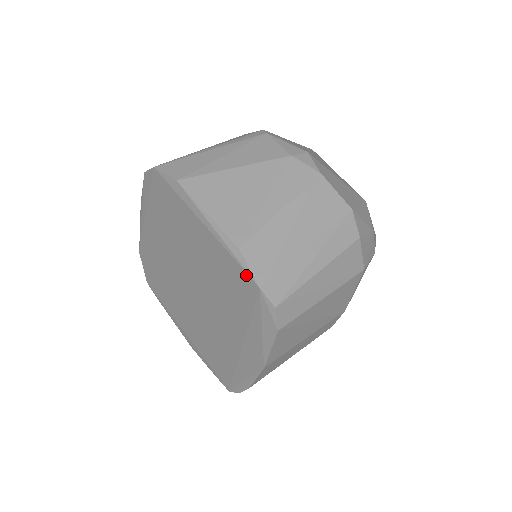
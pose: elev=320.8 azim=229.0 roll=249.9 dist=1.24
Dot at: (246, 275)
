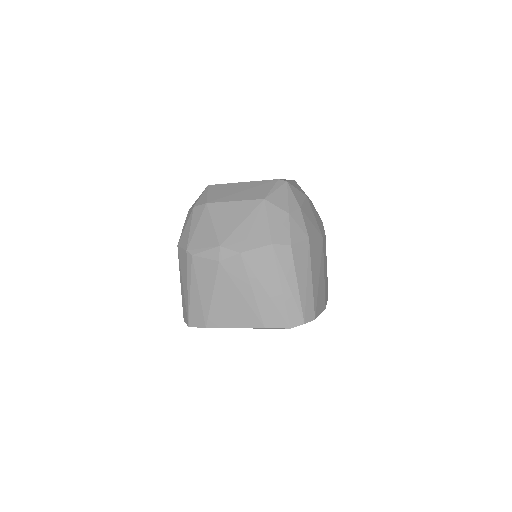
Dot at: (279, 328)
